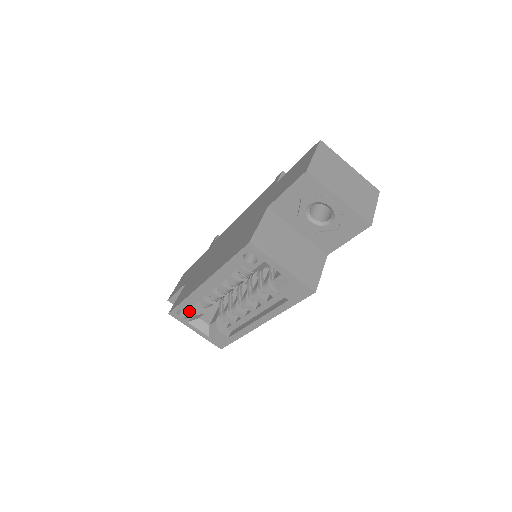
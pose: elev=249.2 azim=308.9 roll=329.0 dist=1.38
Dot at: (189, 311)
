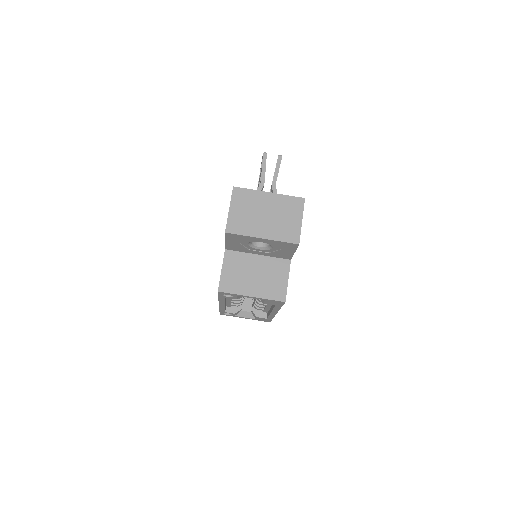
Dot at: (229, 313)
